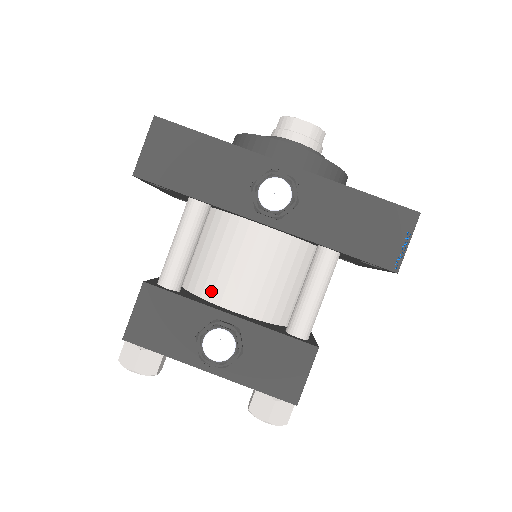
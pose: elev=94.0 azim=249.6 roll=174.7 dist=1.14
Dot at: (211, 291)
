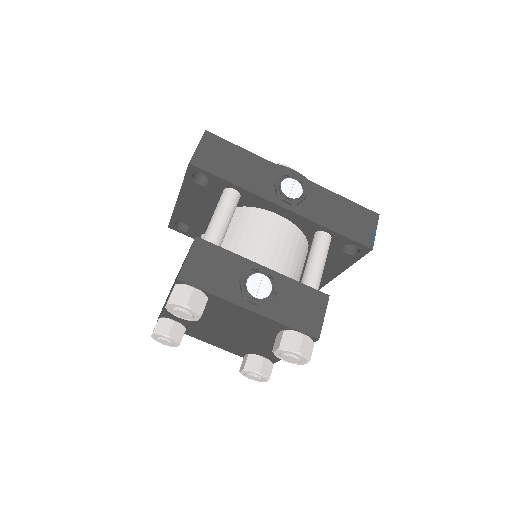
Dot at: occluded
